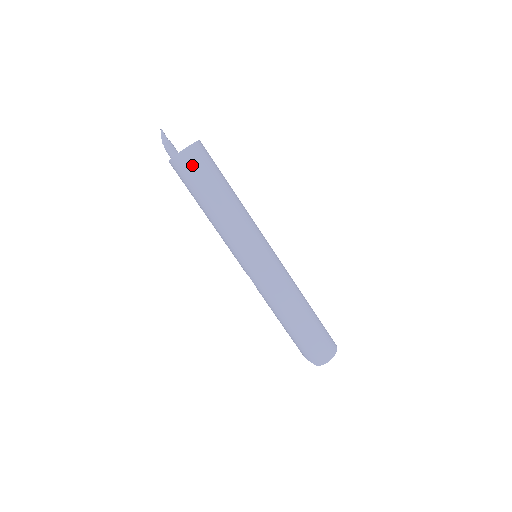
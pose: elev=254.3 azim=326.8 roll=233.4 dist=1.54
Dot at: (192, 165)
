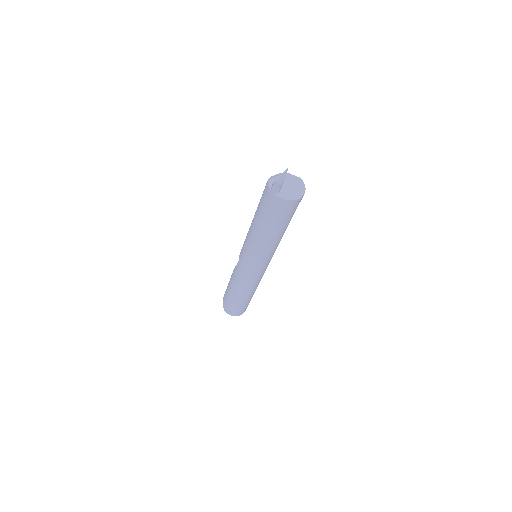
Dot at: (278, 210)
